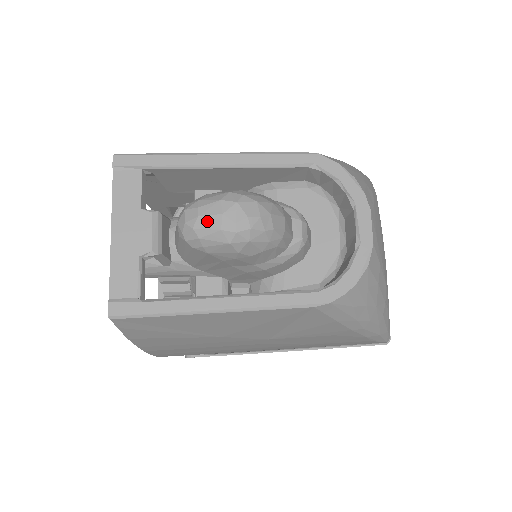
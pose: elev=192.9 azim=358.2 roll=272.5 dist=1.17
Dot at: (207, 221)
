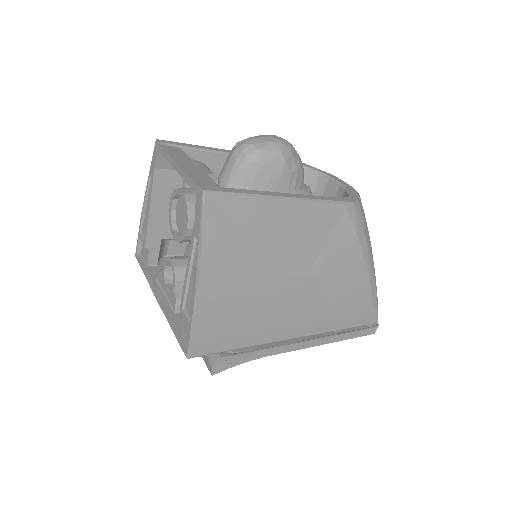
Dot at: (261, 139)
